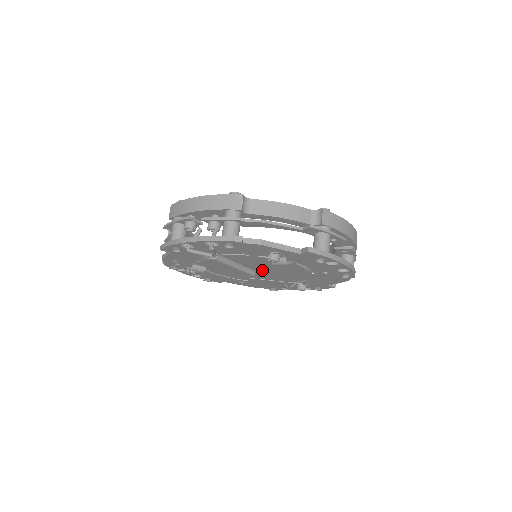
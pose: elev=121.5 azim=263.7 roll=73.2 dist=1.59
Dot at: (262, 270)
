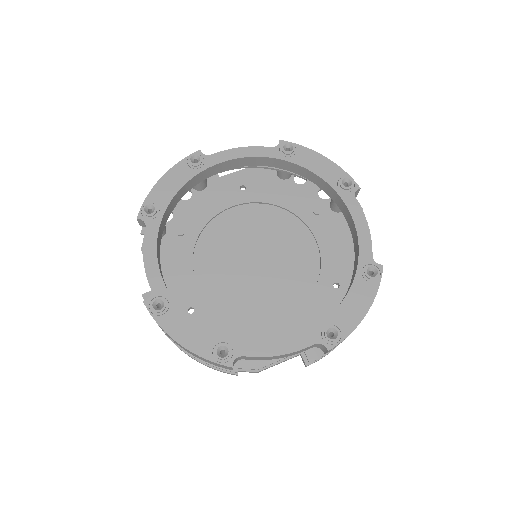
Dot at: (264, 264)
